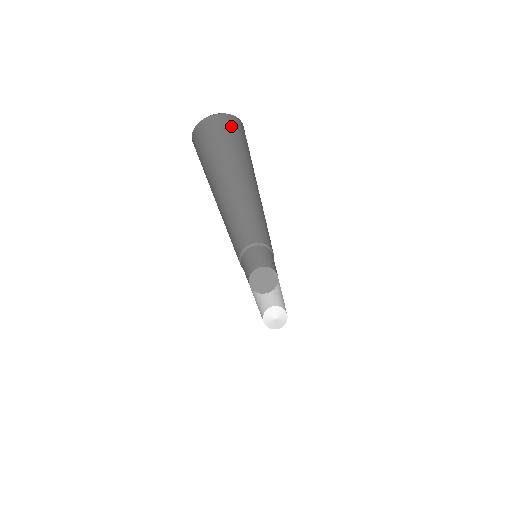
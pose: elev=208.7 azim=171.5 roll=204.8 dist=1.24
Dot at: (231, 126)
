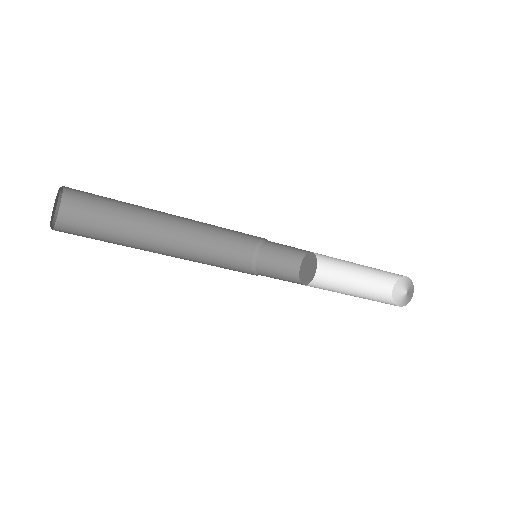
Dot at: (79, 190)
